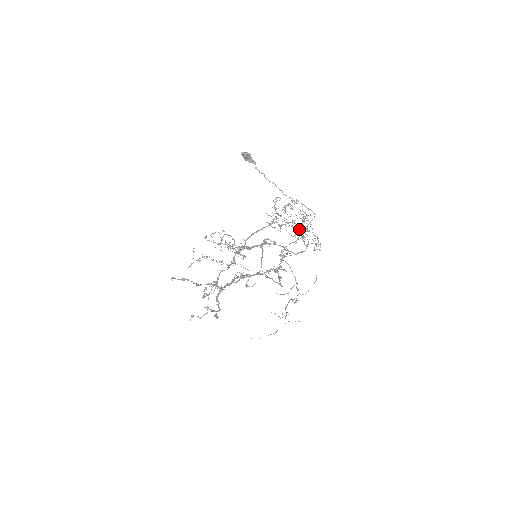
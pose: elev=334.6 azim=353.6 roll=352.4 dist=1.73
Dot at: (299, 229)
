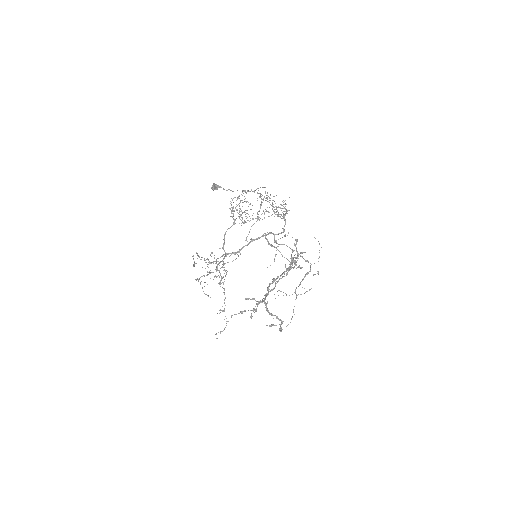
Dot at: occluded
